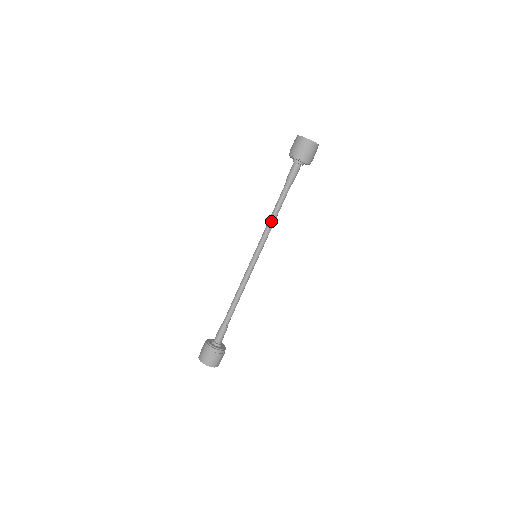
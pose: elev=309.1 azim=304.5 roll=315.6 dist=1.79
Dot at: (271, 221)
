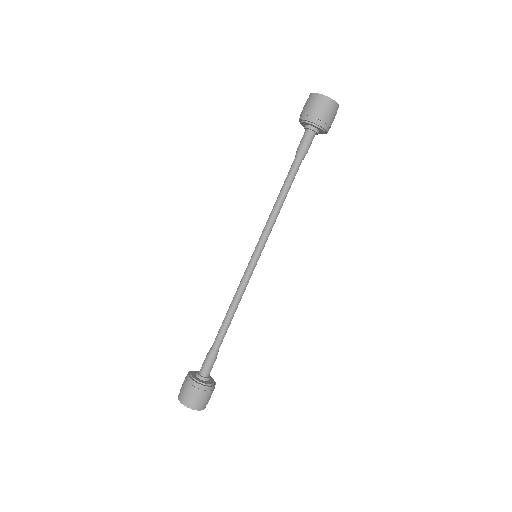
Dot at: (277, 208)
